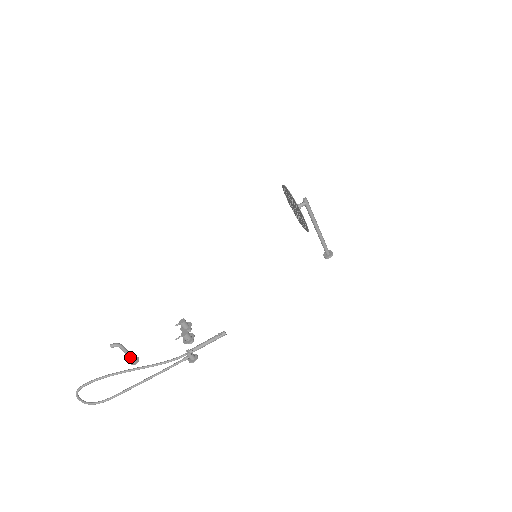
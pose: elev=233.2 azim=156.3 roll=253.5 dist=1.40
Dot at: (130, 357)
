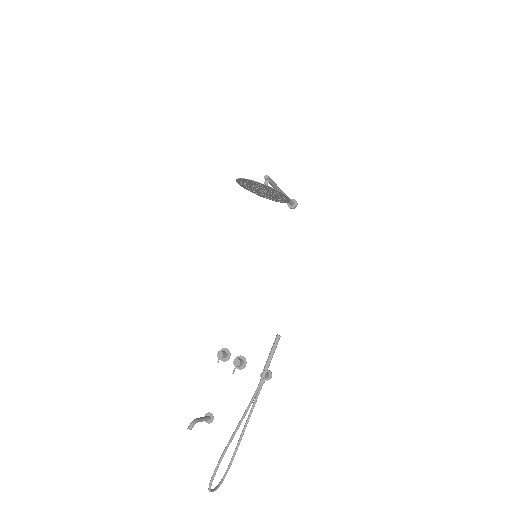
Dot at: (206, 420)
